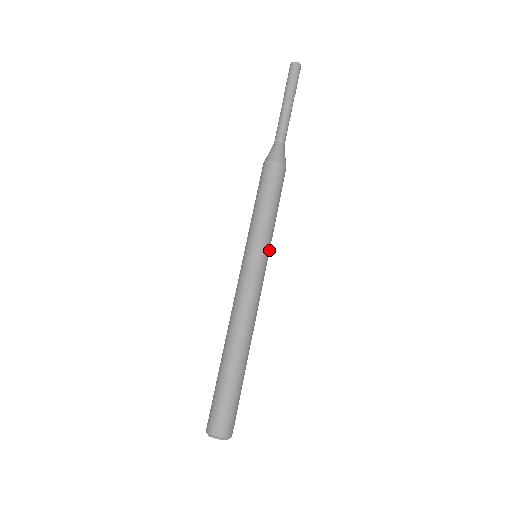
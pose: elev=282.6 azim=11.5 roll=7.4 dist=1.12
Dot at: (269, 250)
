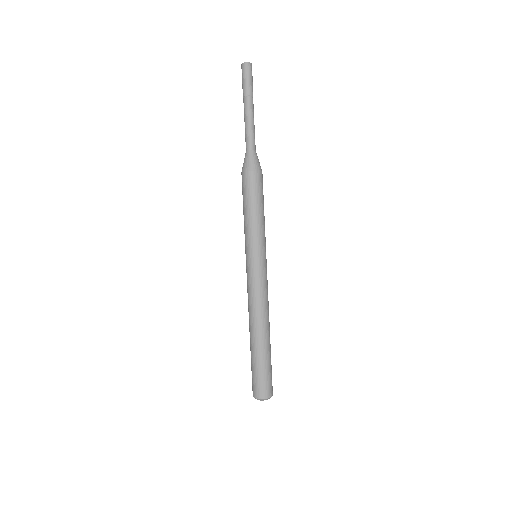
Dot at: (262, 249)
